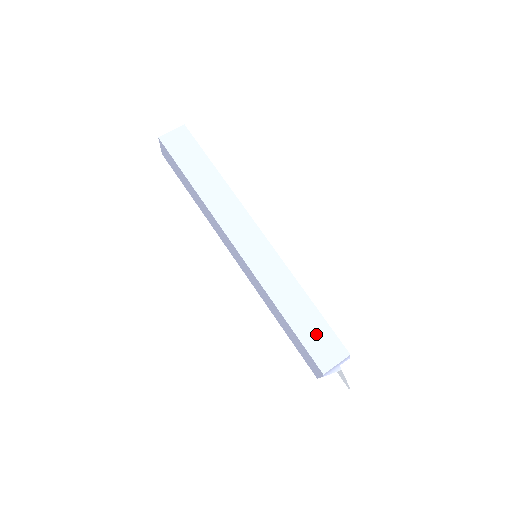
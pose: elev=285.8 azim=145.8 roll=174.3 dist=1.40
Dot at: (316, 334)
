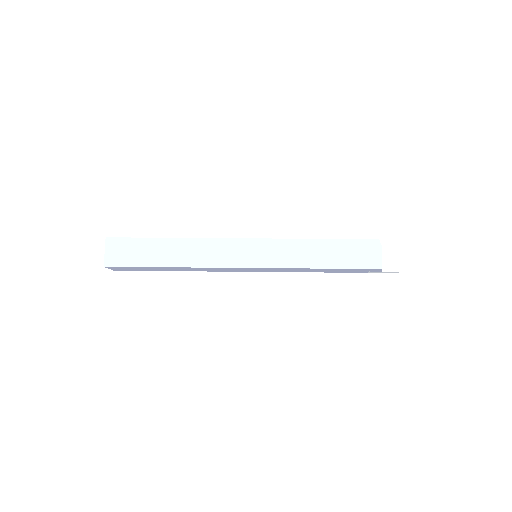
Dot at: occluded
